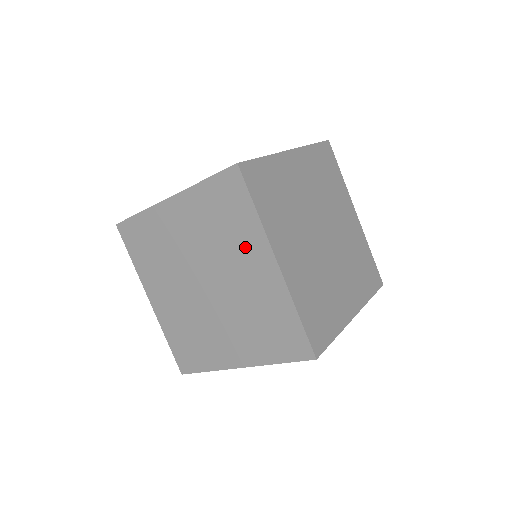
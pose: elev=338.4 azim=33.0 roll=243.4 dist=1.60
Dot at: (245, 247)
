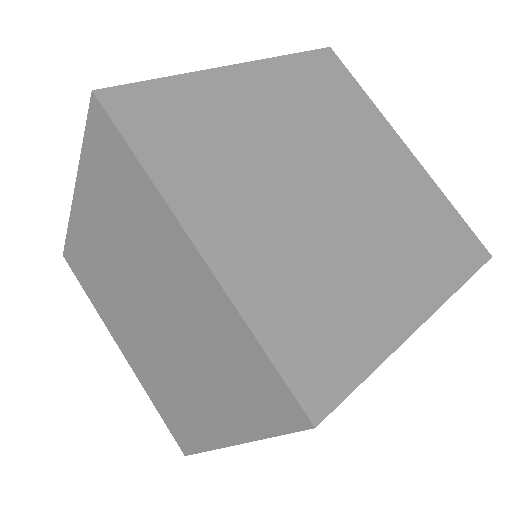
Dot at: (155, 235)
